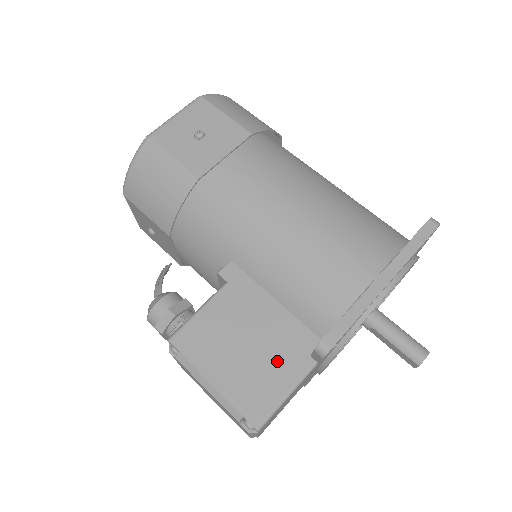
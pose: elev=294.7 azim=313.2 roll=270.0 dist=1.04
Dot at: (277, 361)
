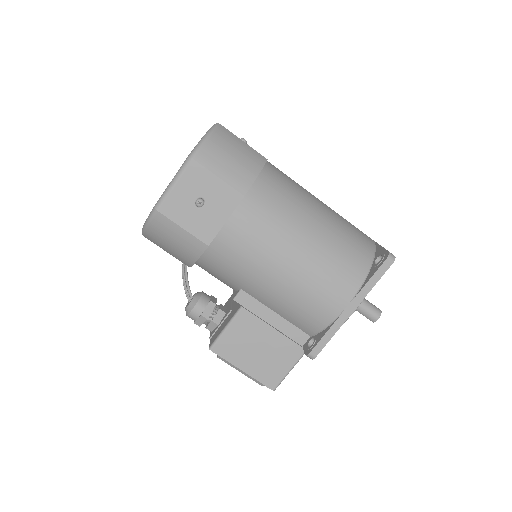
Dot at: (282, 353)
